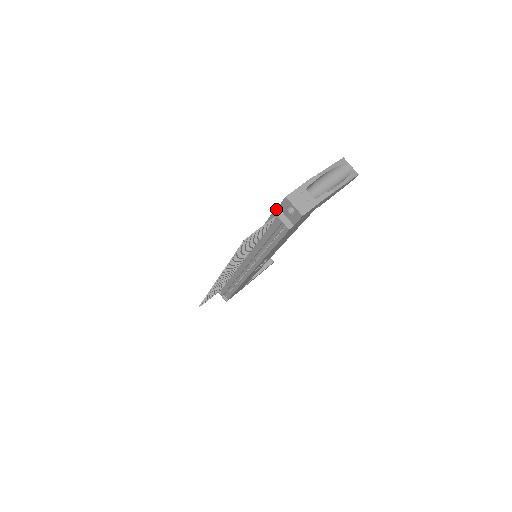
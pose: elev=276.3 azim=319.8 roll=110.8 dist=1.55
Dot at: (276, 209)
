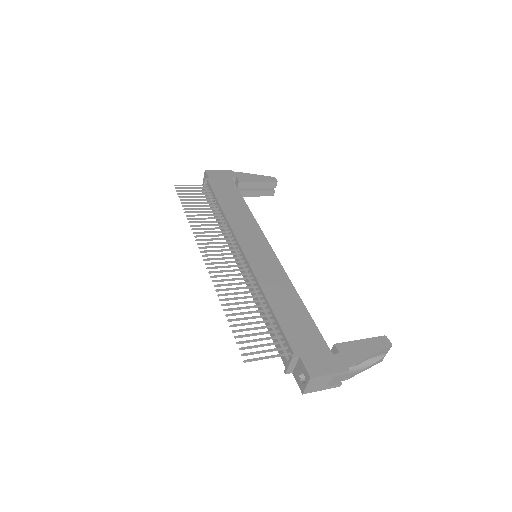
Dot at: (296, 357)
